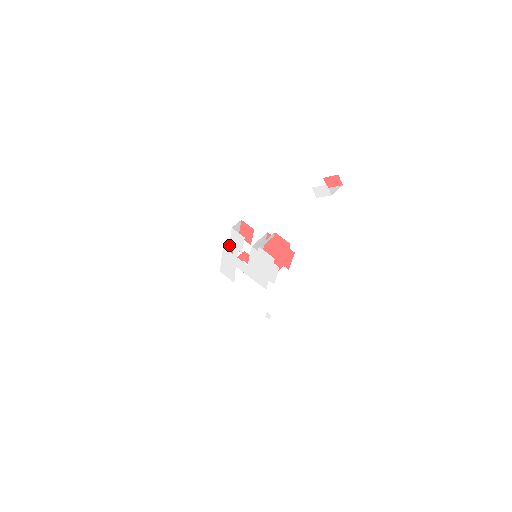
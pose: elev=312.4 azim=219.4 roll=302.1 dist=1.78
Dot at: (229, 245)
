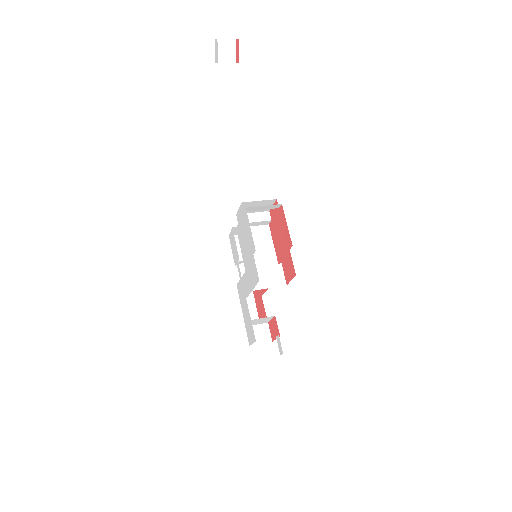
Dot at: (253, 294)
